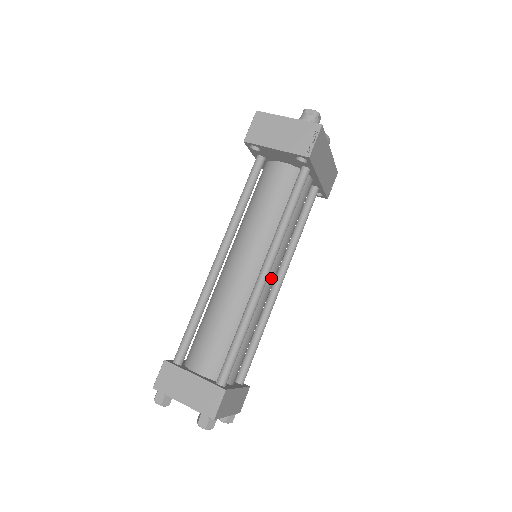
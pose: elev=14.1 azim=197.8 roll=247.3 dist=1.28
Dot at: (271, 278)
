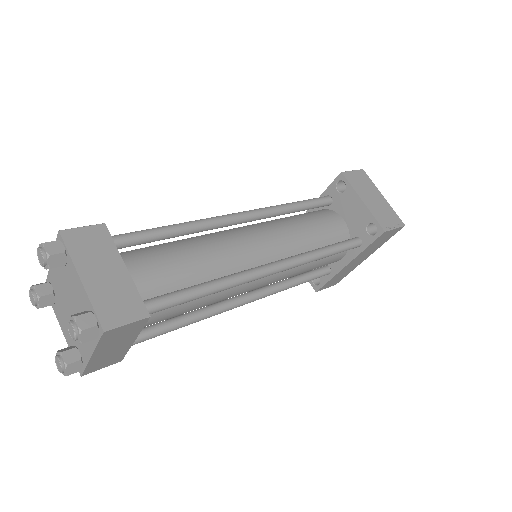
Dot at: (259, 283)
